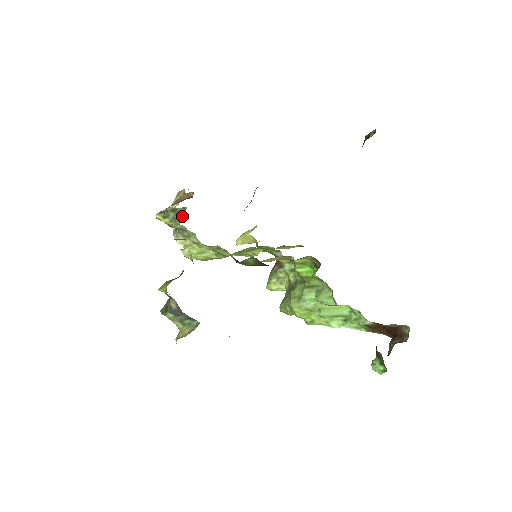
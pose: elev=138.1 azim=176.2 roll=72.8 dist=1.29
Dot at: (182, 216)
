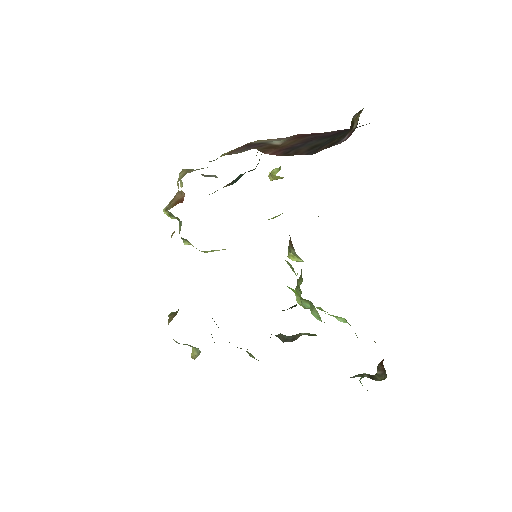
Dot at: (180, 221)
